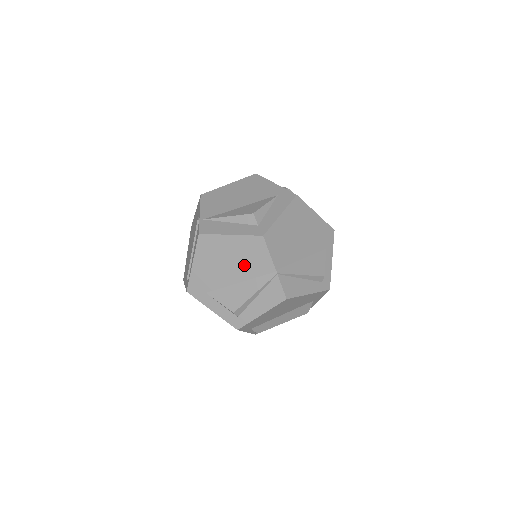
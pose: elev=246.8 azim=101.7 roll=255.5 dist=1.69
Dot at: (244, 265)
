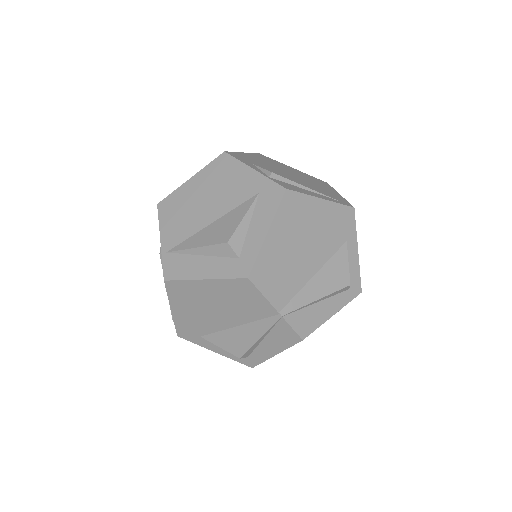
Dot at: (235, 309)
